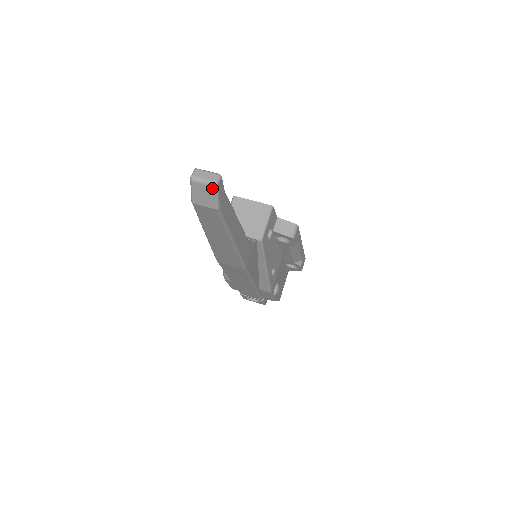
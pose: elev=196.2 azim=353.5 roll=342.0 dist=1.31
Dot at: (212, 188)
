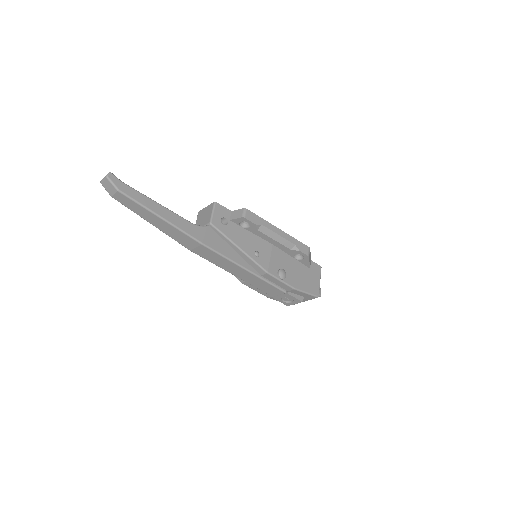
Dot at: (107, 180)
